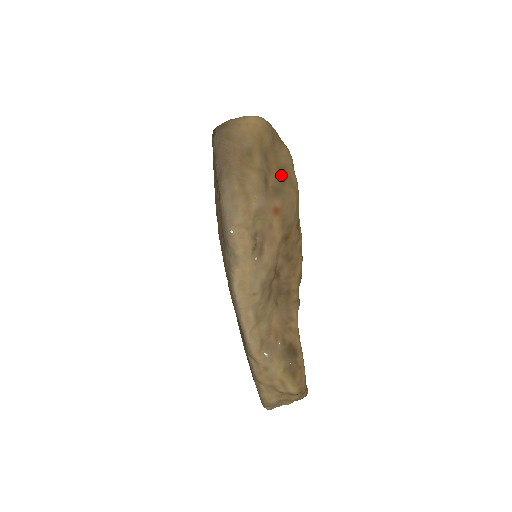
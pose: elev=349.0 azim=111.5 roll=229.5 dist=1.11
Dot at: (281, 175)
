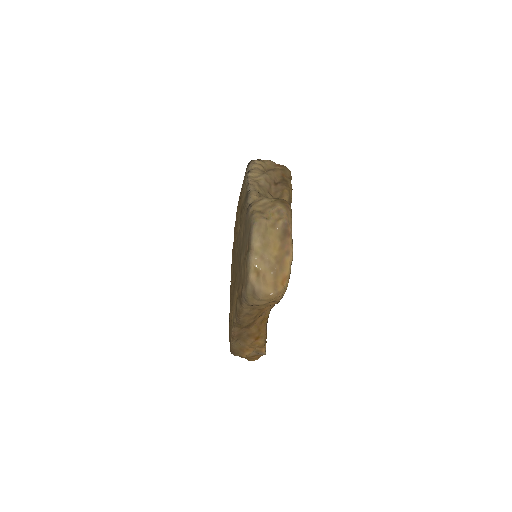
Dot at: occluded
